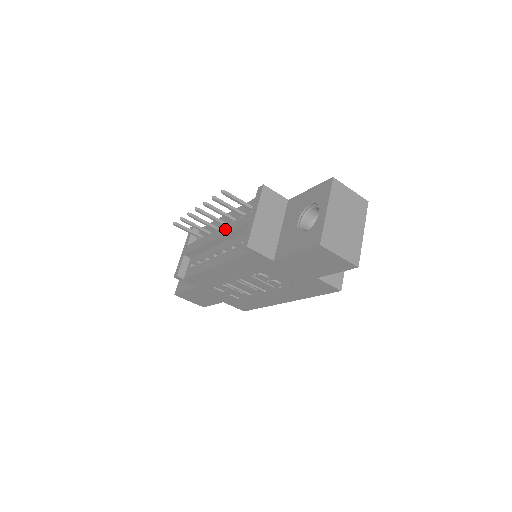
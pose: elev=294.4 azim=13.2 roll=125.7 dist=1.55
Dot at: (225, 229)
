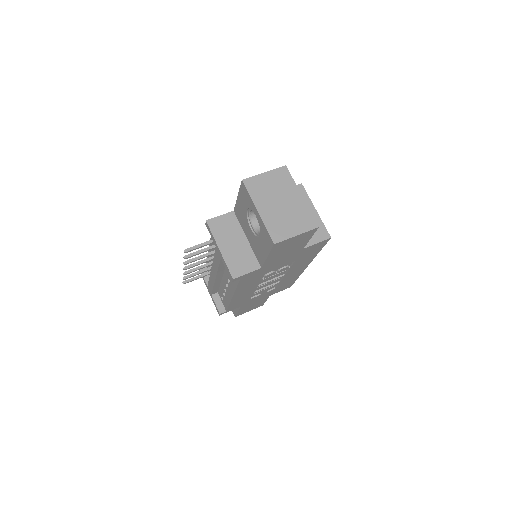
Dot at: (214, 267)
